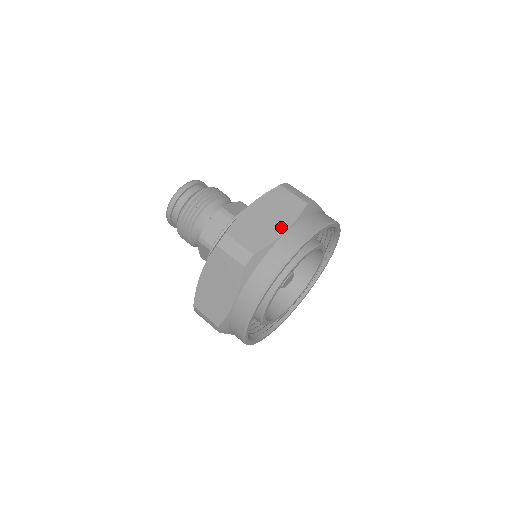
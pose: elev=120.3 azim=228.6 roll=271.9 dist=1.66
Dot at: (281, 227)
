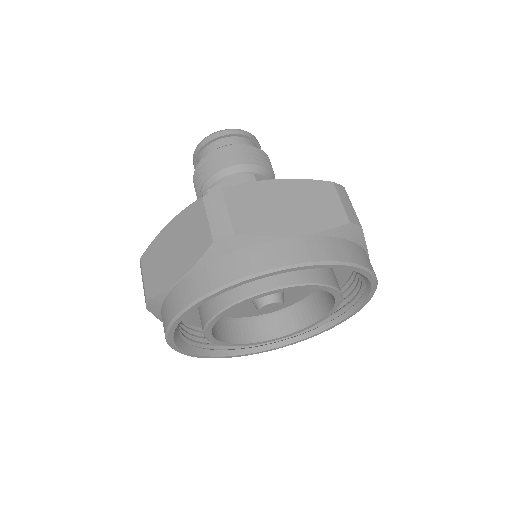
Dot at: (177, 272)
